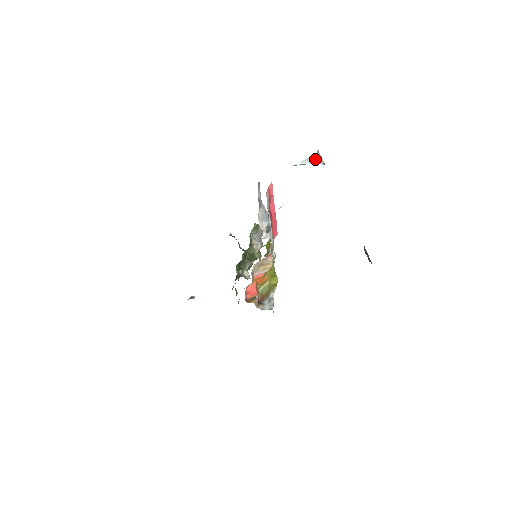
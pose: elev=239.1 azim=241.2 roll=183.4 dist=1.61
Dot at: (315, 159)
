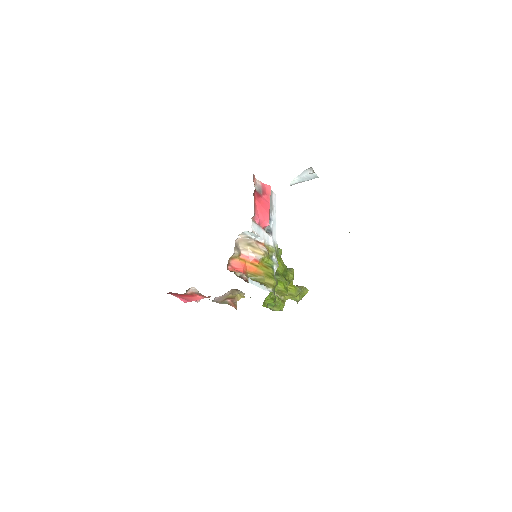
Dot at: (308, 171)
